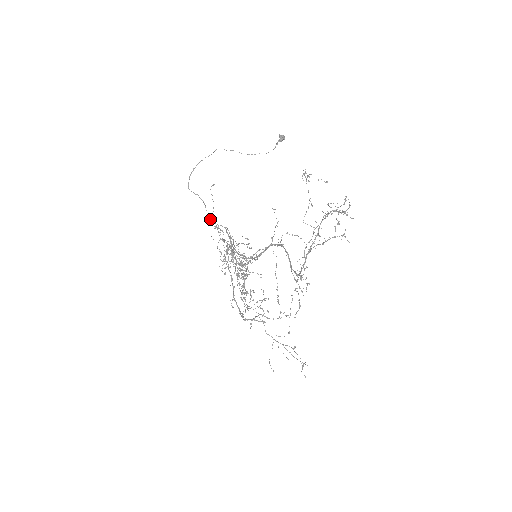
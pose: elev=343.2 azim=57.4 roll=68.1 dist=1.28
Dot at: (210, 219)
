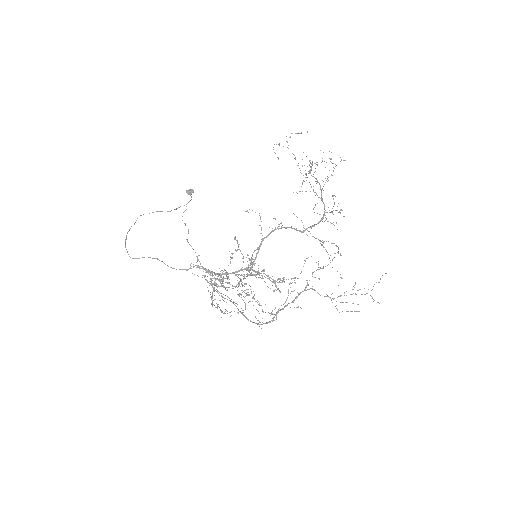
Dot at: occluded
